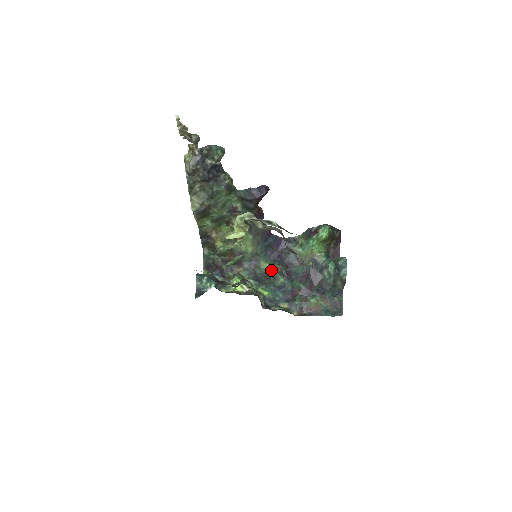
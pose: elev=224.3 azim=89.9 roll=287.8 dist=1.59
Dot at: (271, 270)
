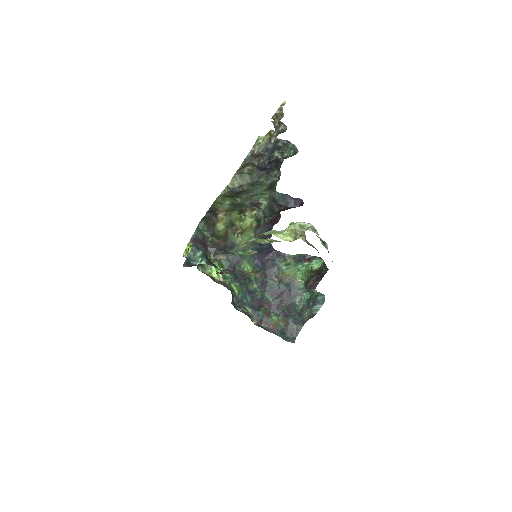
Dot at: (249, 272)
